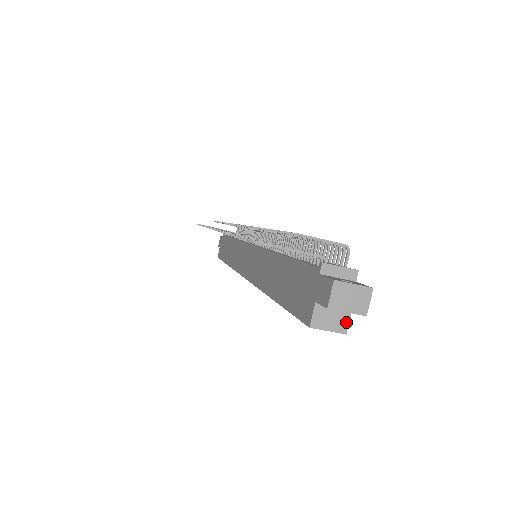
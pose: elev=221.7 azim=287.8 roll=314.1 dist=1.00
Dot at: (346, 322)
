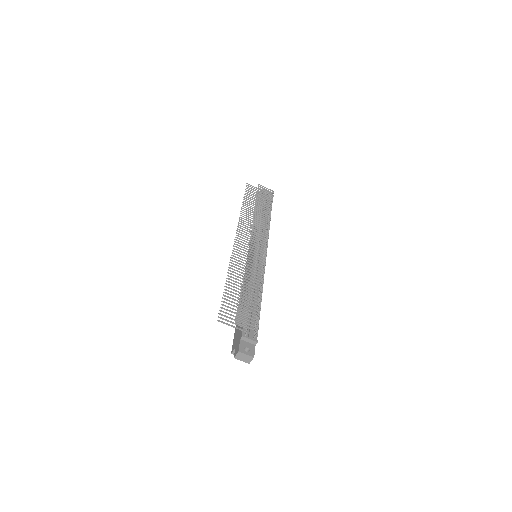
Dot at: occluded
